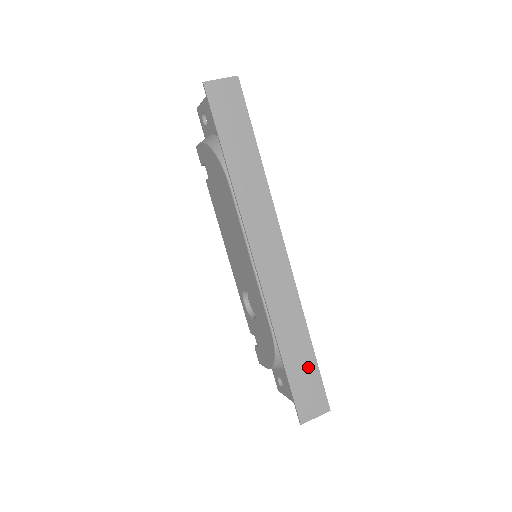
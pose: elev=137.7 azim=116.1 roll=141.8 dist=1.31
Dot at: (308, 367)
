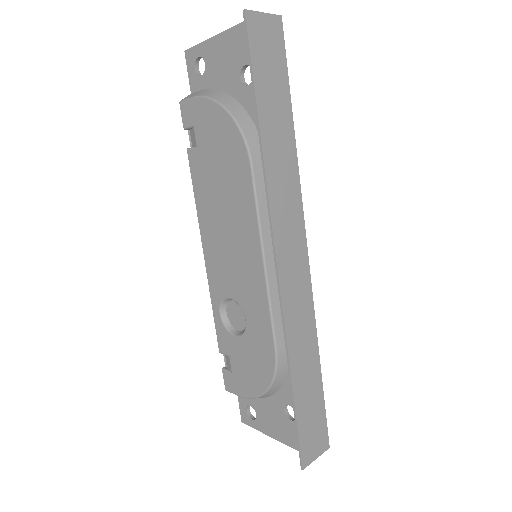
Dot at: (315, 397)
